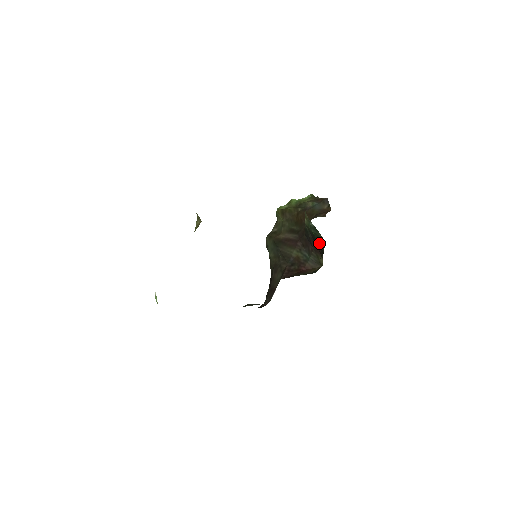
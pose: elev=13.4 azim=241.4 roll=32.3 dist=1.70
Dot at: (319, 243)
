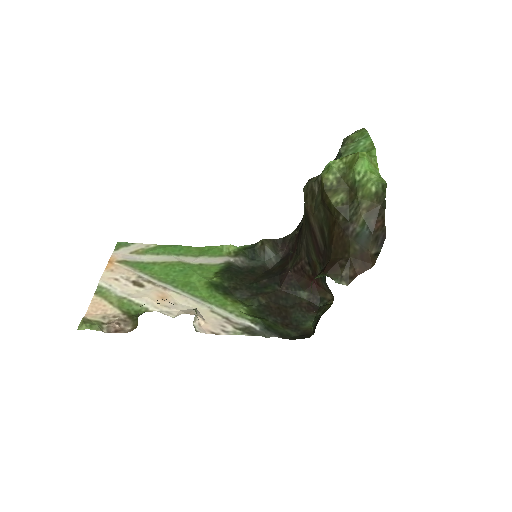
Dot at: occluded
